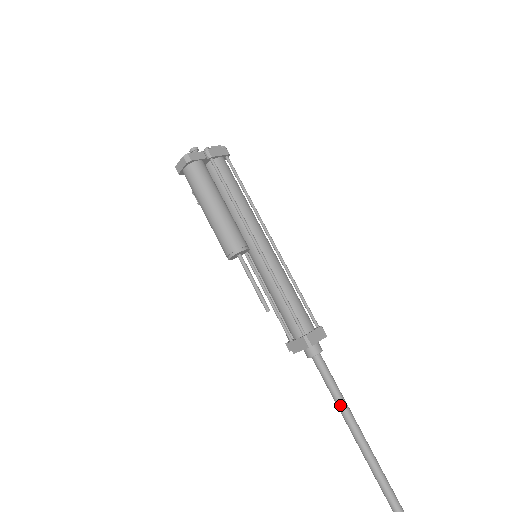
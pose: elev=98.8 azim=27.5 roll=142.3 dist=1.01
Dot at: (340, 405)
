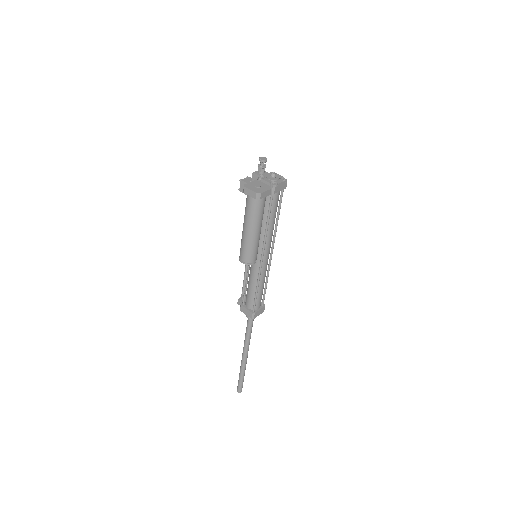
Dot at: (247, 341)
